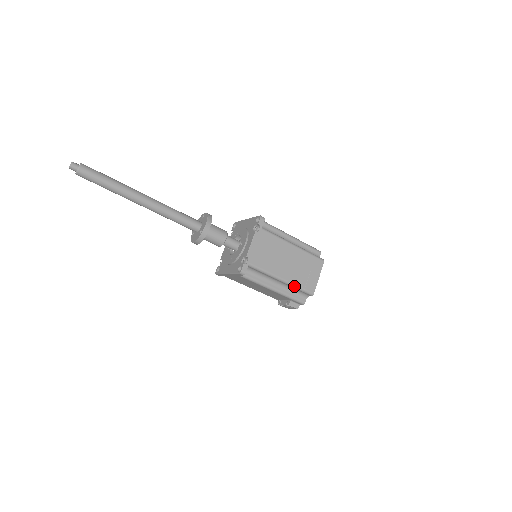
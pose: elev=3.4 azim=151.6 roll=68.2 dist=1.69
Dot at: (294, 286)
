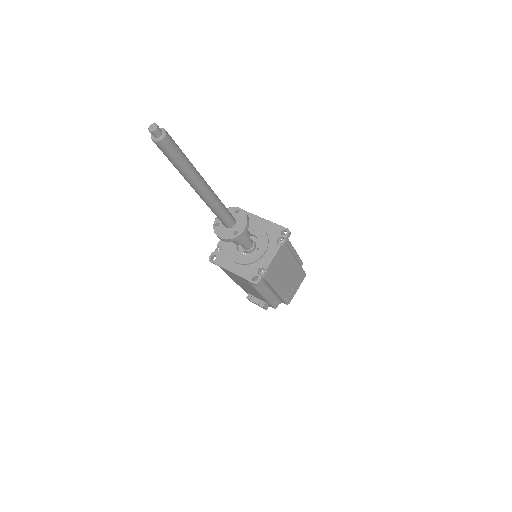
Dot at: (281, 296)
